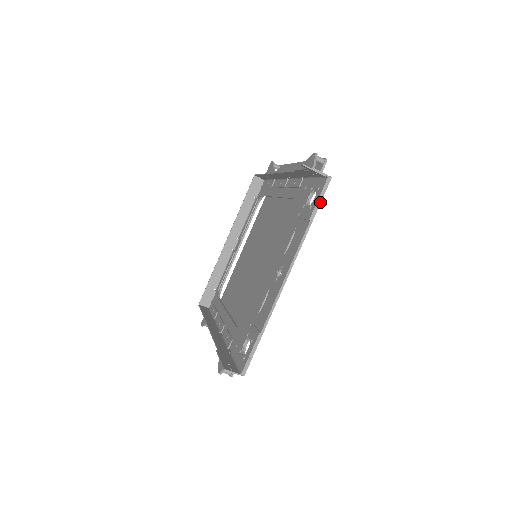
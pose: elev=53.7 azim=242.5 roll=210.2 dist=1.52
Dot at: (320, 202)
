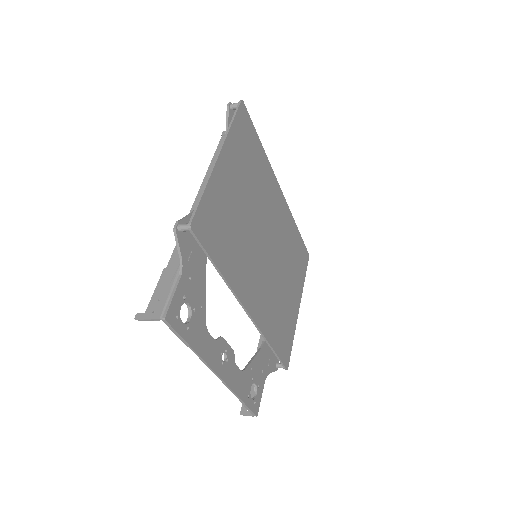
Dot at: (179, 335)
